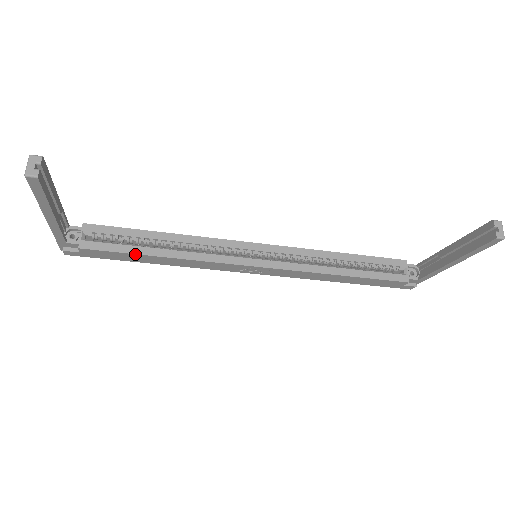
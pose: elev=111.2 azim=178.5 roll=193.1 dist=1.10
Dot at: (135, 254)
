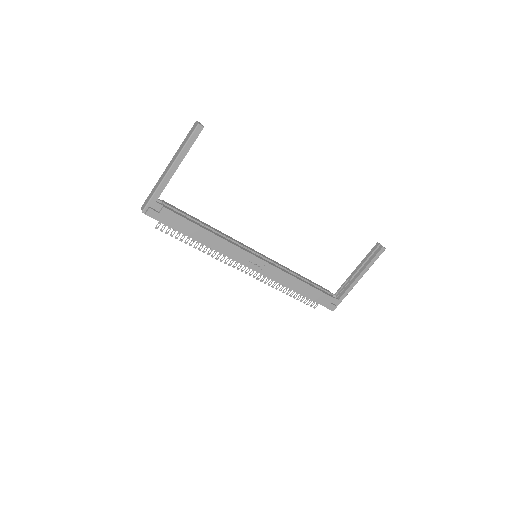
Dot at: (195, 224)
